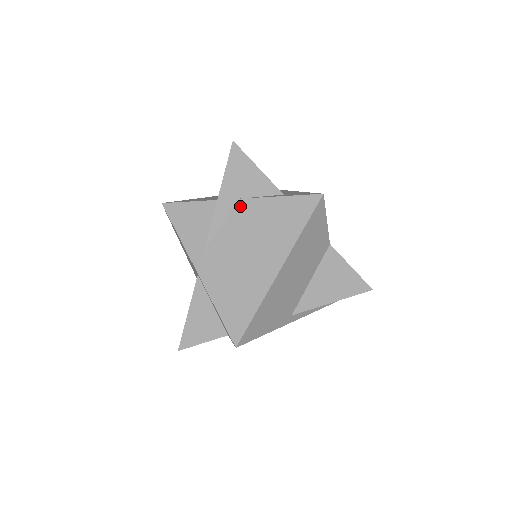
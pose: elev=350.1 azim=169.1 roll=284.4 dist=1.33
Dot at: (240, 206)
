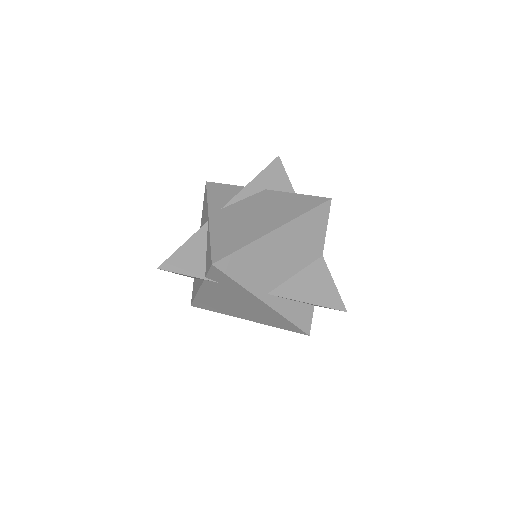
Dot at: (264, 193)
